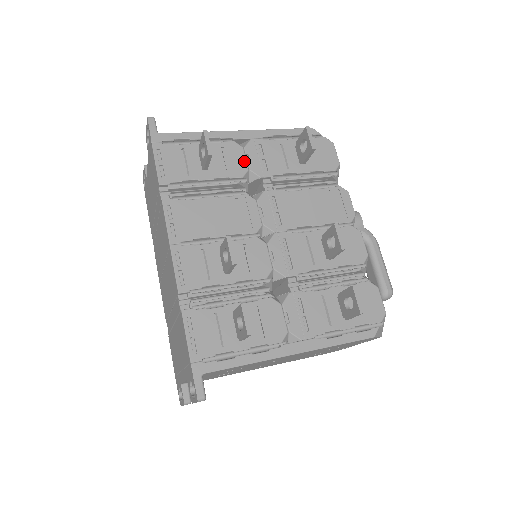
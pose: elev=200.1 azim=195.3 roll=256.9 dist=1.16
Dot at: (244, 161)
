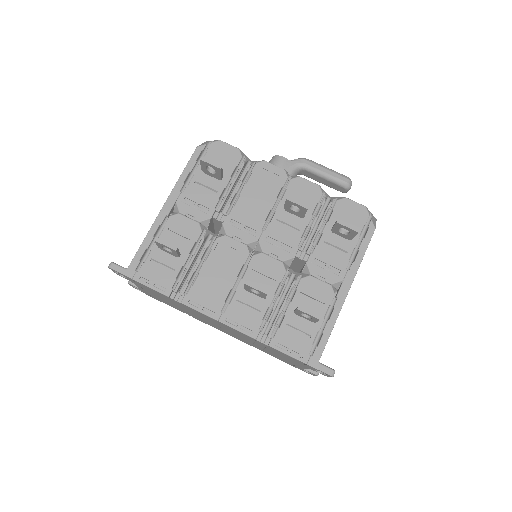
Dot at: (190, 221)
